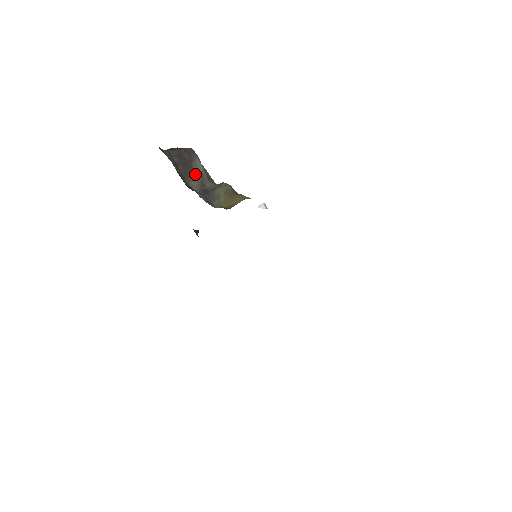
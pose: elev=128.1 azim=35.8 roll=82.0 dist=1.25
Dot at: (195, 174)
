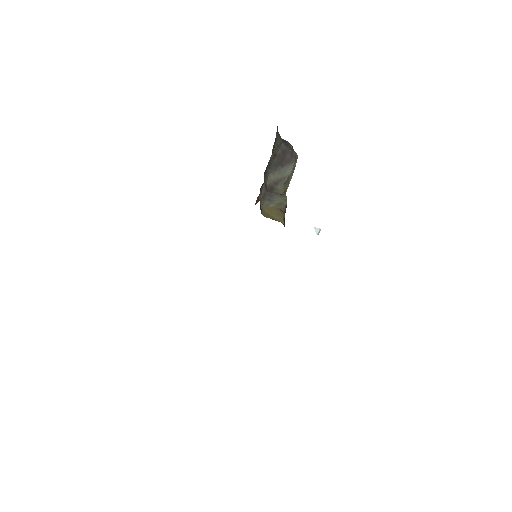
Dot at: (280, 172)
